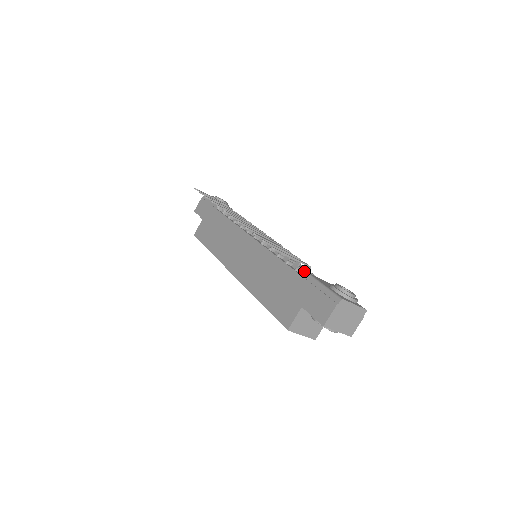
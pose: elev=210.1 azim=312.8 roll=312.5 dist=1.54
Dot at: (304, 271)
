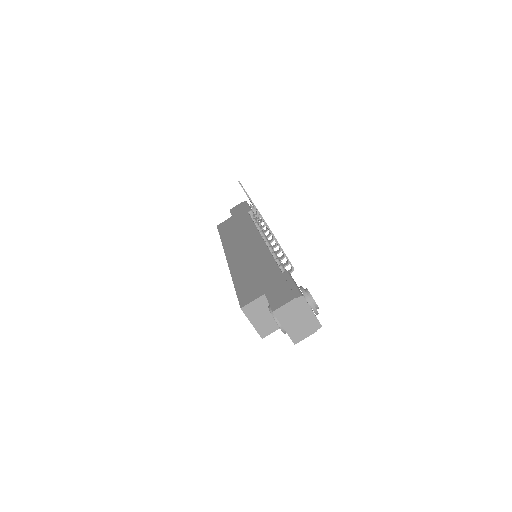
Dot at: occluded
